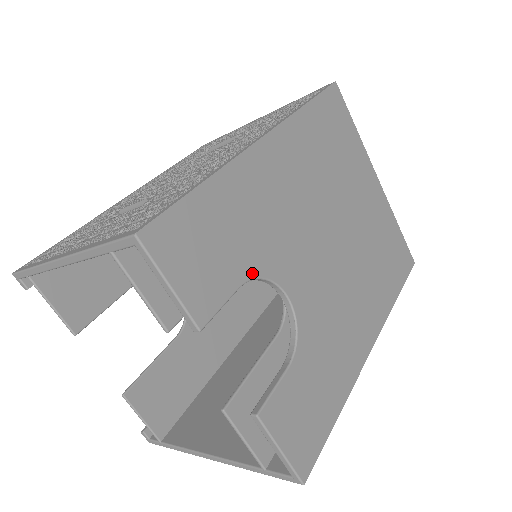
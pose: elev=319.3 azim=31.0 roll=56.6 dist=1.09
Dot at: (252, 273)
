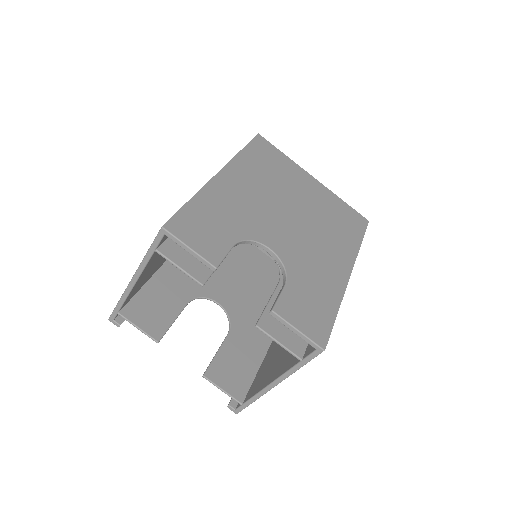
Dot at: (239, 238)
